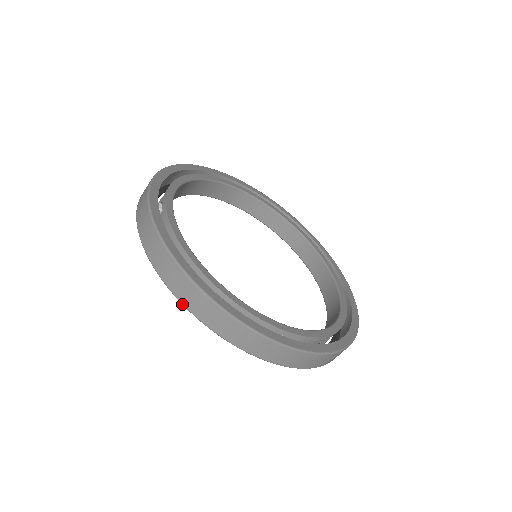
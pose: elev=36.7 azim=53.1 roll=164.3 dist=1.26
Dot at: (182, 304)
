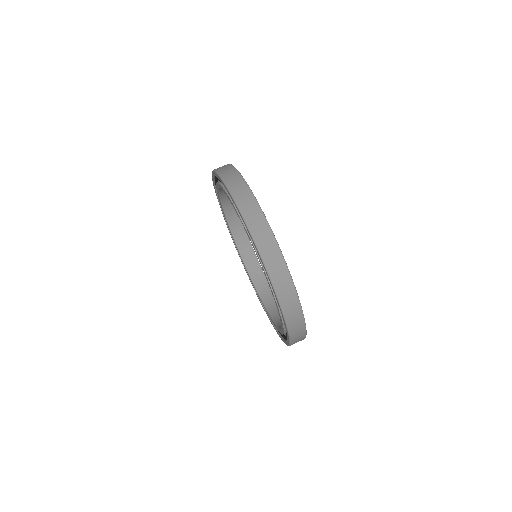
Dot at: (281, 307)
